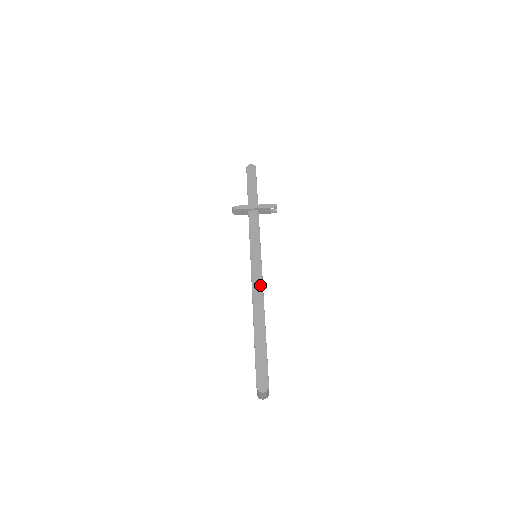
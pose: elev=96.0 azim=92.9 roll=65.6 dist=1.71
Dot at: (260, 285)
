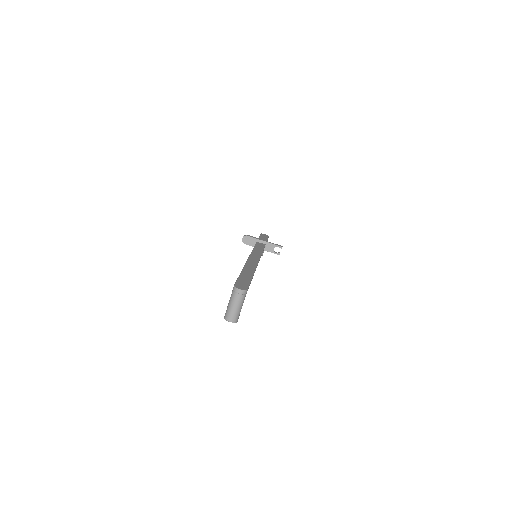
Dot at: (256, 260)
